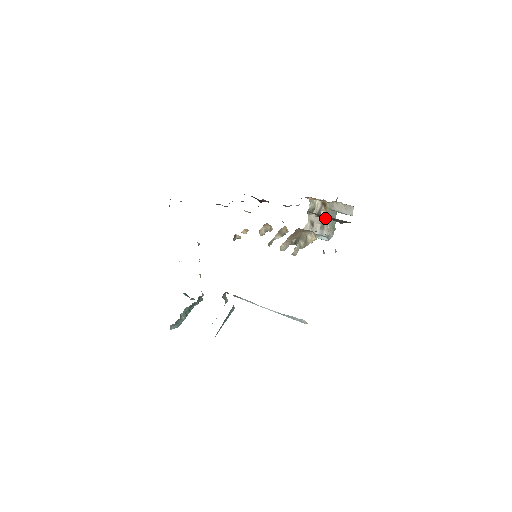
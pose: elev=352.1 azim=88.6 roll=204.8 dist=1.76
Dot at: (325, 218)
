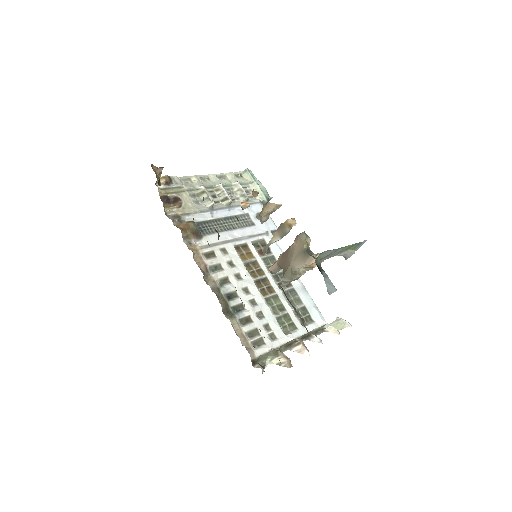
Dot at: occluded
